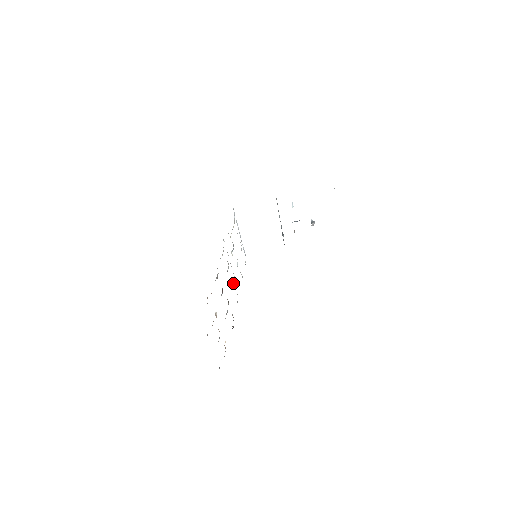
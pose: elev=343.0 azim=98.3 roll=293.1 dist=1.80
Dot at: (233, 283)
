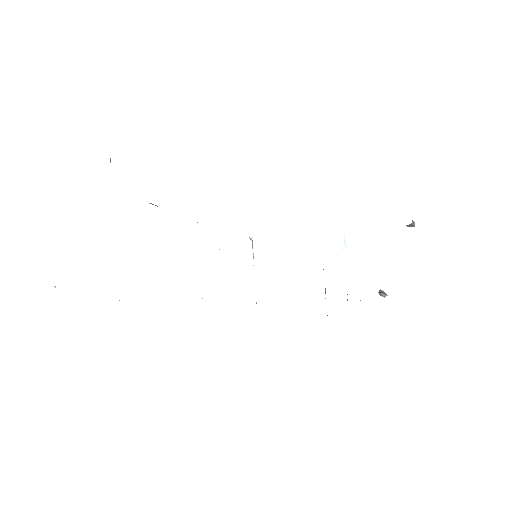
Dot at: occluded
